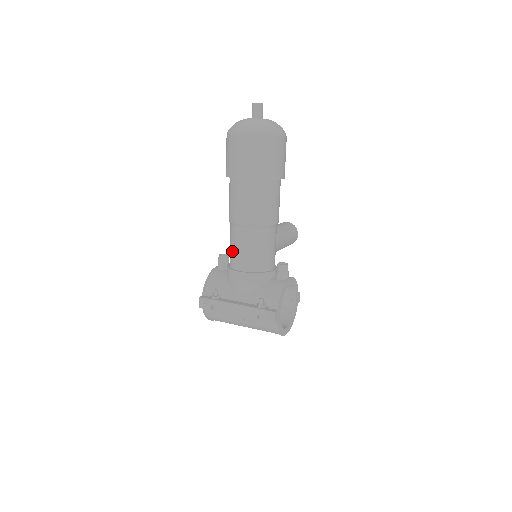
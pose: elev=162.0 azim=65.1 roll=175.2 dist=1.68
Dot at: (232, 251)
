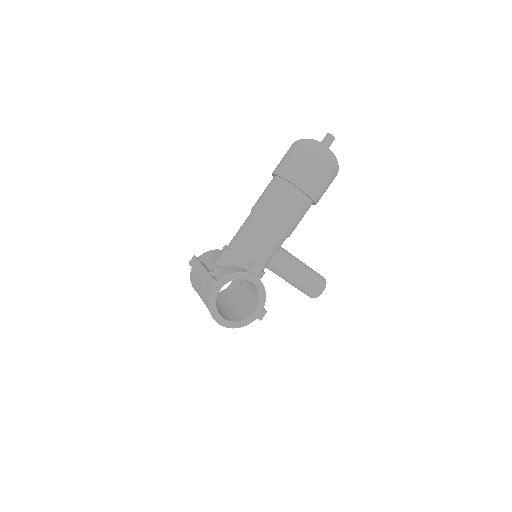
Dot at: occluded
